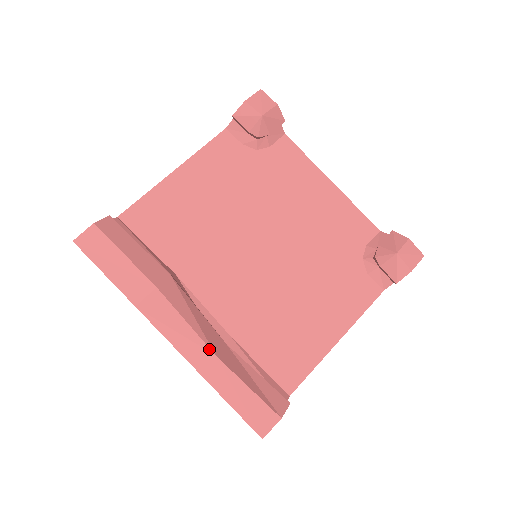
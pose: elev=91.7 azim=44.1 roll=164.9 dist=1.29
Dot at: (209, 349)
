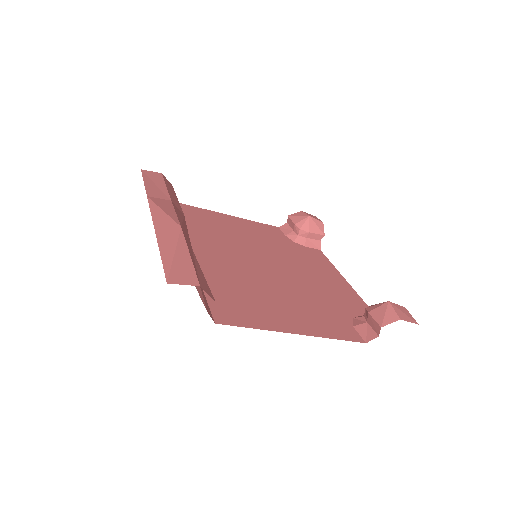
Dot at: (179, 223)
